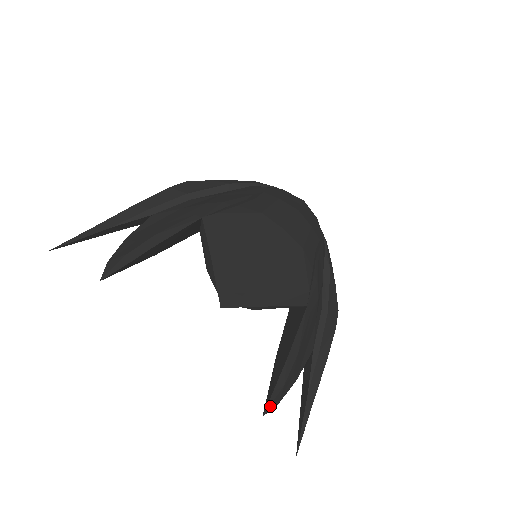
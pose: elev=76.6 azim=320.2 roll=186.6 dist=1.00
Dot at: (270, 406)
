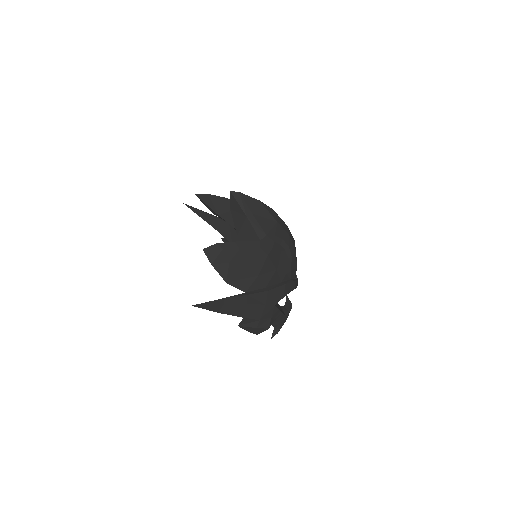
Dot at: (209, 251)
